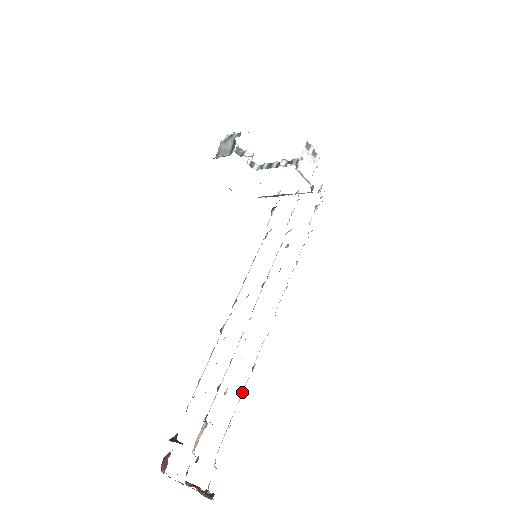
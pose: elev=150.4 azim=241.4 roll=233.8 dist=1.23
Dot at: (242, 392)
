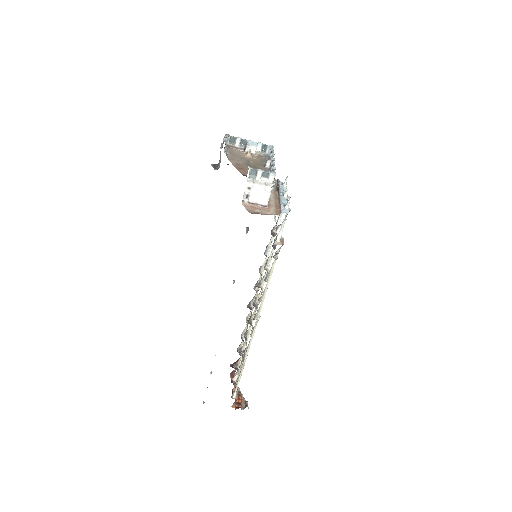
Dot at: (245, 361)
